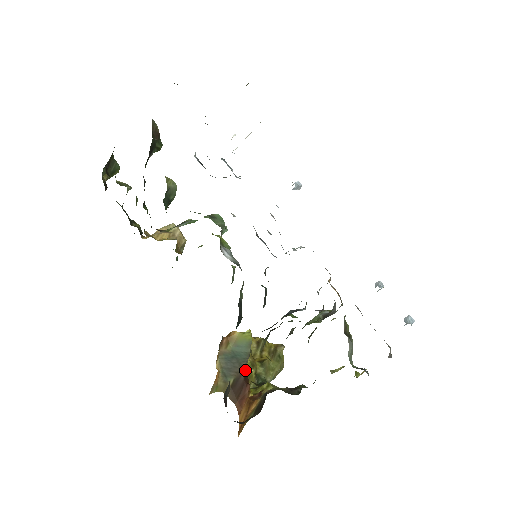
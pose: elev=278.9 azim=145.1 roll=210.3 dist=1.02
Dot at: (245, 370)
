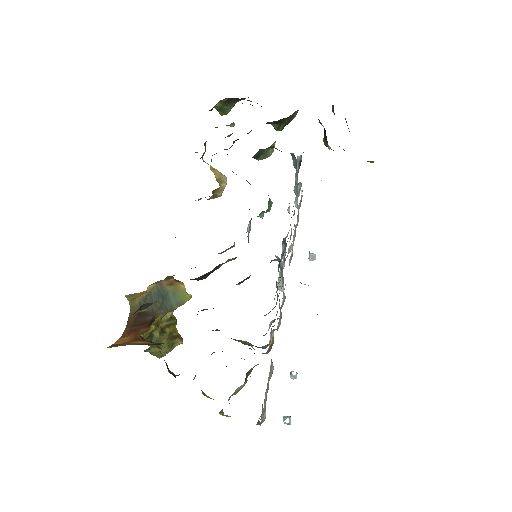
Dot at: (157, 316)
